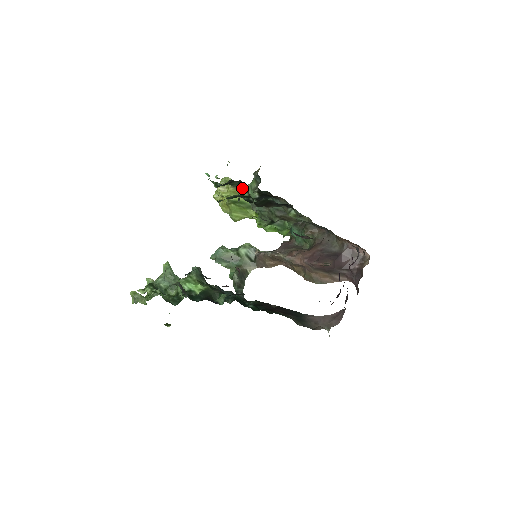
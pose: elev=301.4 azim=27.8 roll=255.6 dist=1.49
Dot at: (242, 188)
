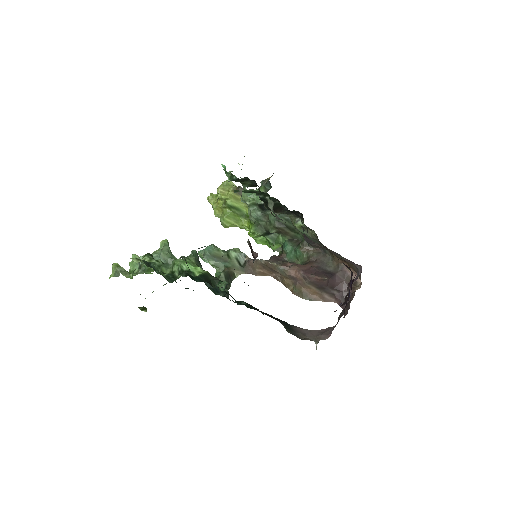
Dot at: occluded
